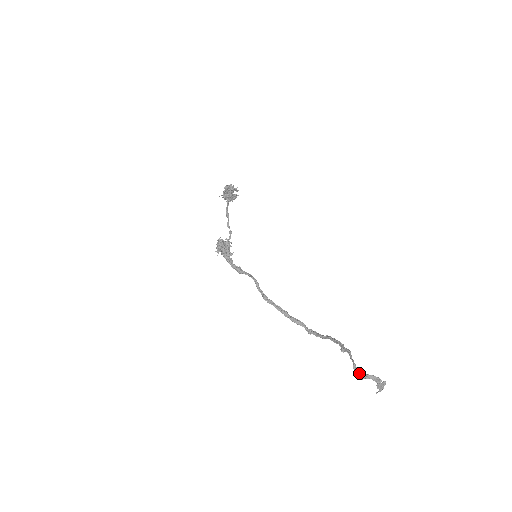
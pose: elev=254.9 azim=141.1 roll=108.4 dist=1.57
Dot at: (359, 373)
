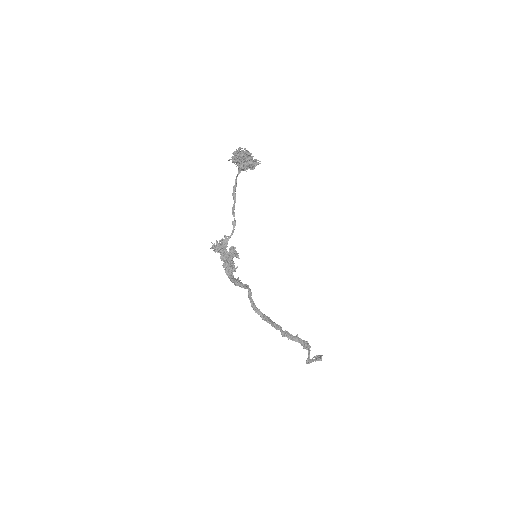
Dot at: (310, 361)
